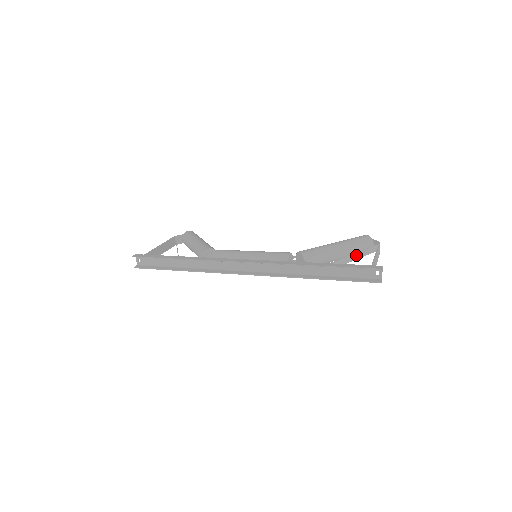
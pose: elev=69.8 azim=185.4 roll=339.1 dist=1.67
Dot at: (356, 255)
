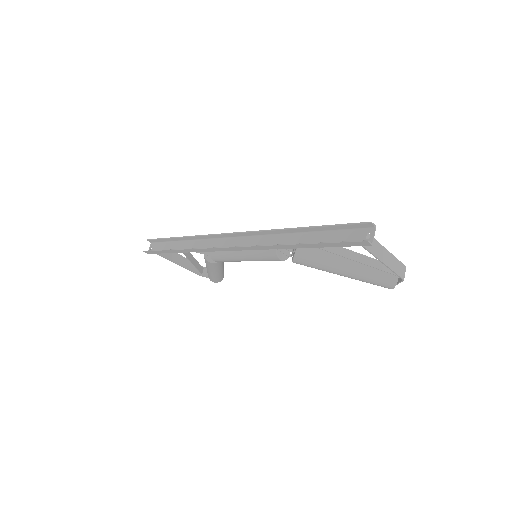
Dot at: (364, 258)
